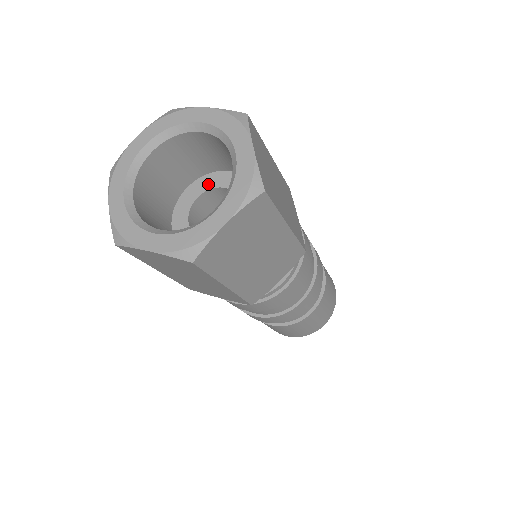
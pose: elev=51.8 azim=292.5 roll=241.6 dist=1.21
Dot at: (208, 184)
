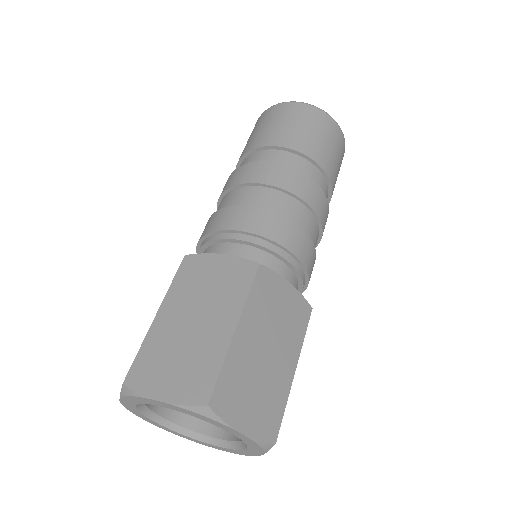
Dot at: occluded
